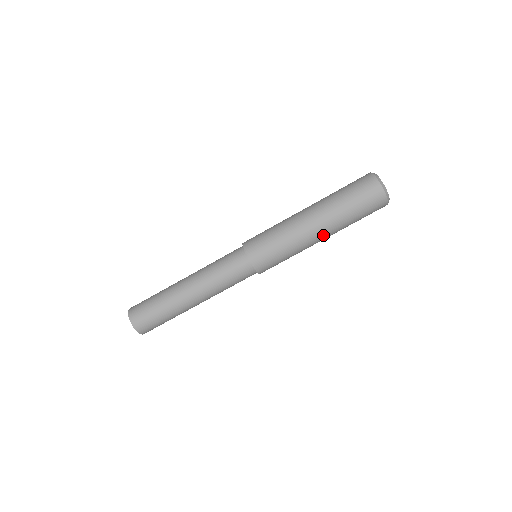
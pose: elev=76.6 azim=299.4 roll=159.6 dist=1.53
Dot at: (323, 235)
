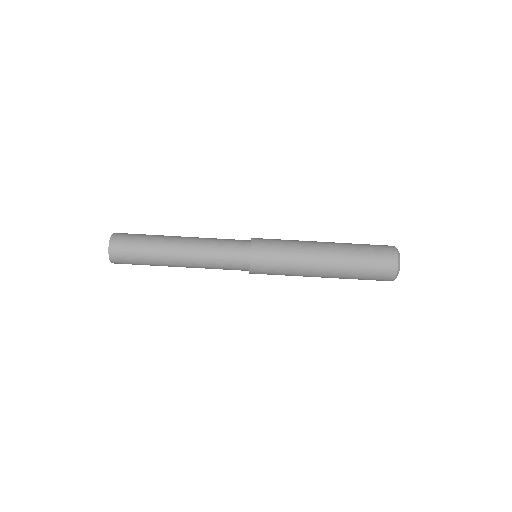
Dot at: (325, 273)
